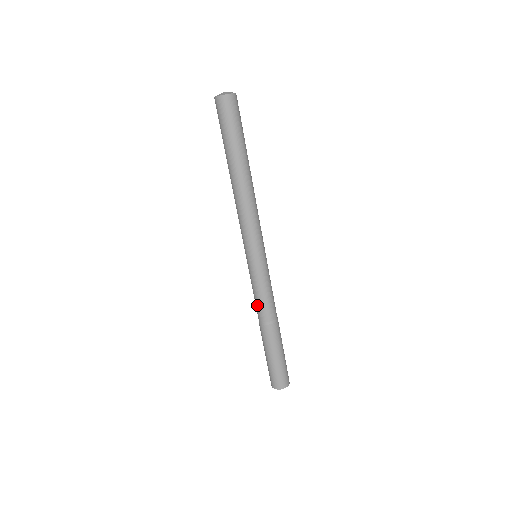
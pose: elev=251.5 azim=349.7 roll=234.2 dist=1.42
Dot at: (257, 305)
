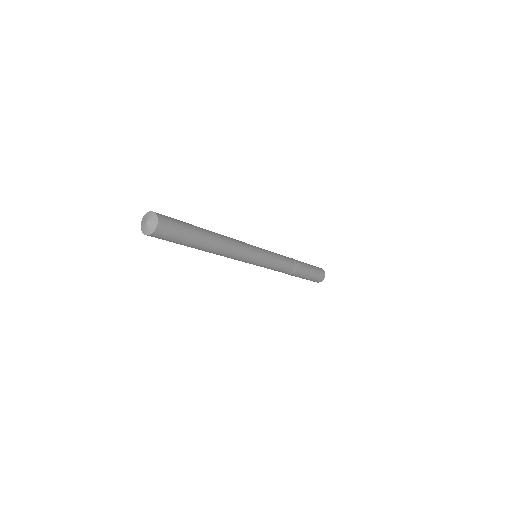
Dot at: occluded
